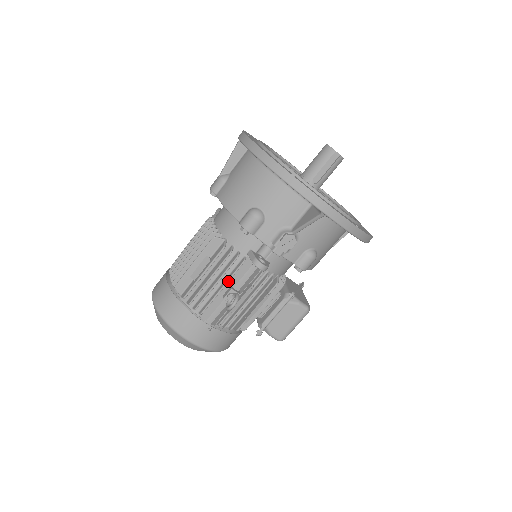
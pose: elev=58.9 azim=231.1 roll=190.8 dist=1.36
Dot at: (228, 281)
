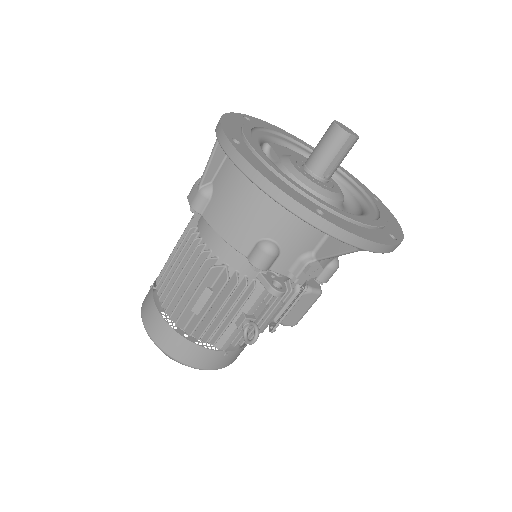
Dot at: (239, 310)
